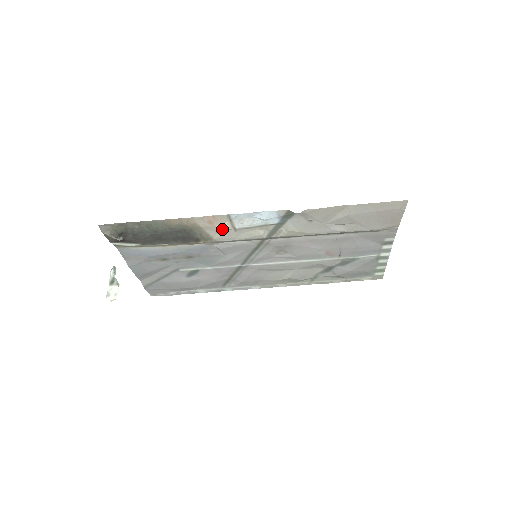
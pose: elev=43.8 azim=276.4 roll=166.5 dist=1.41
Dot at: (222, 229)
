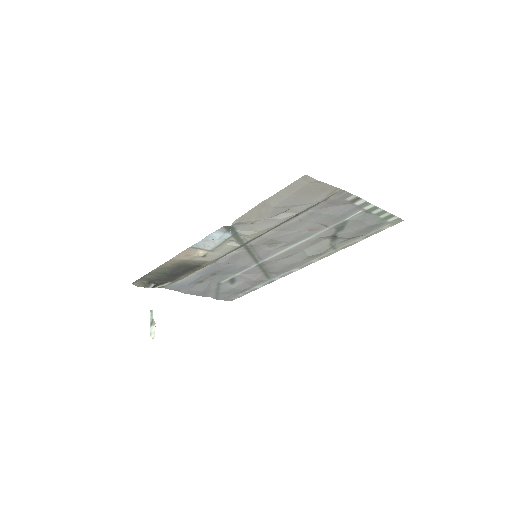
Dot at: occluded
